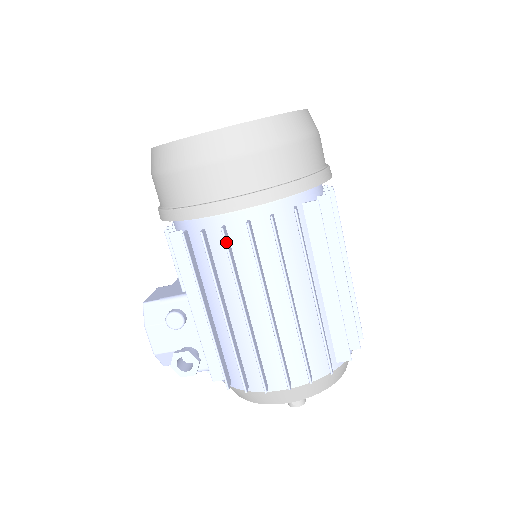
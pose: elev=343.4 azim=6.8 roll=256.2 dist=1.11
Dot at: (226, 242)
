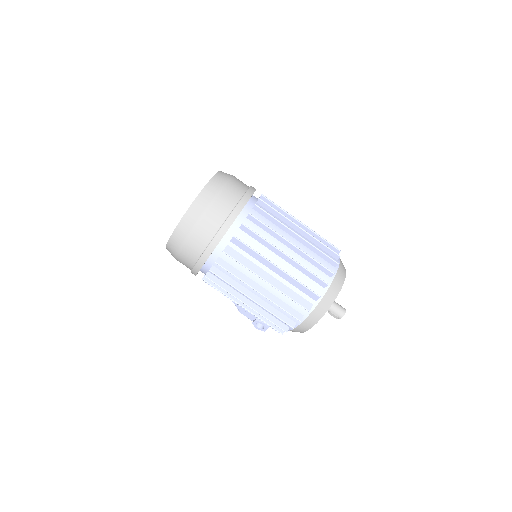
Dot at: occluded
